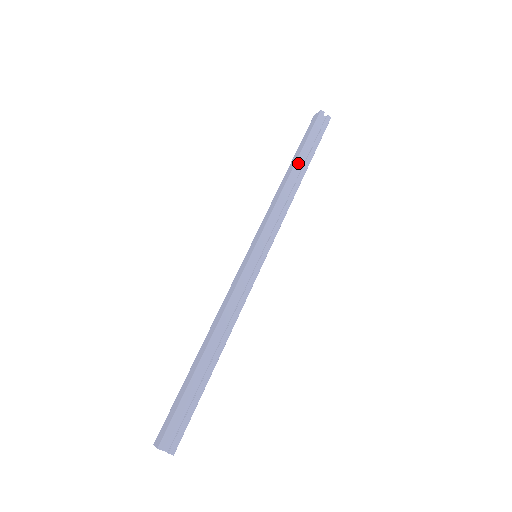
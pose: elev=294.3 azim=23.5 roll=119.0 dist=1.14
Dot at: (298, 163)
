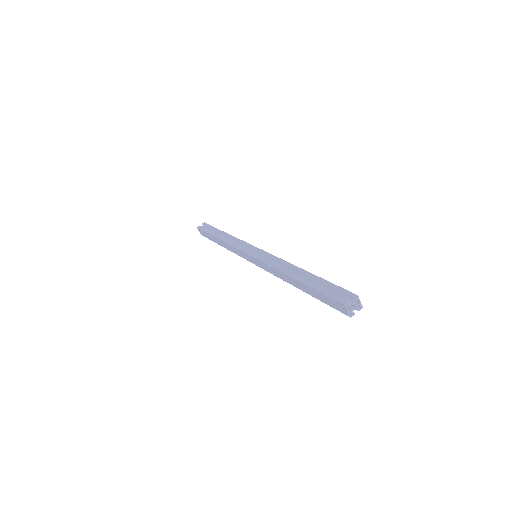
Dot at: (216, 236)
